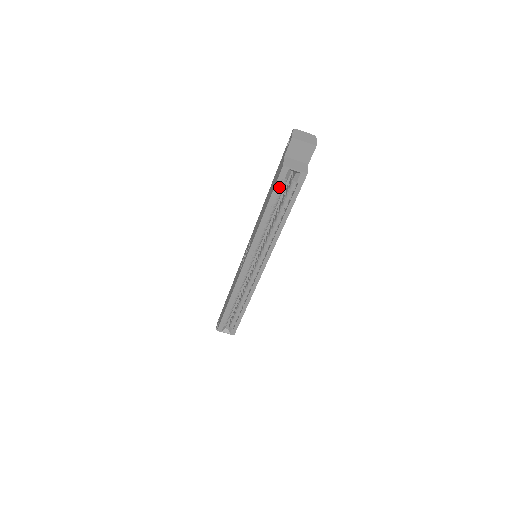
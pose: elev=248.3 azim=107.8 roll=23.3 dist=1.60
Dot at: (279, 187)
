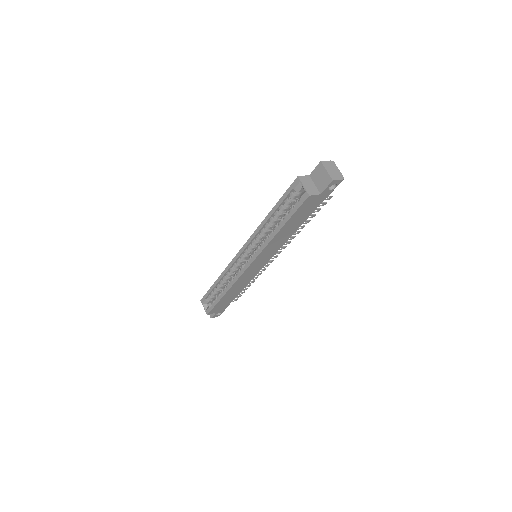
Dot at: occluded
